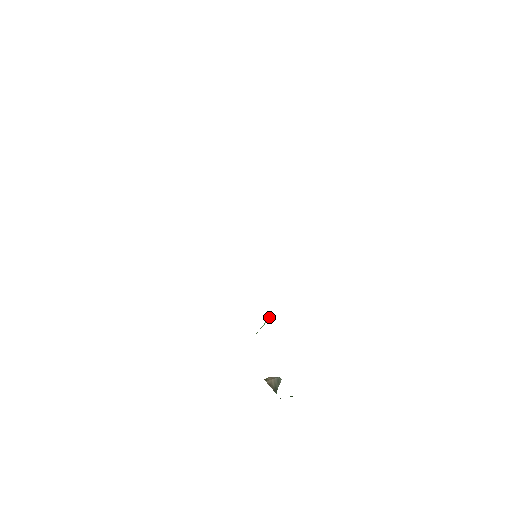
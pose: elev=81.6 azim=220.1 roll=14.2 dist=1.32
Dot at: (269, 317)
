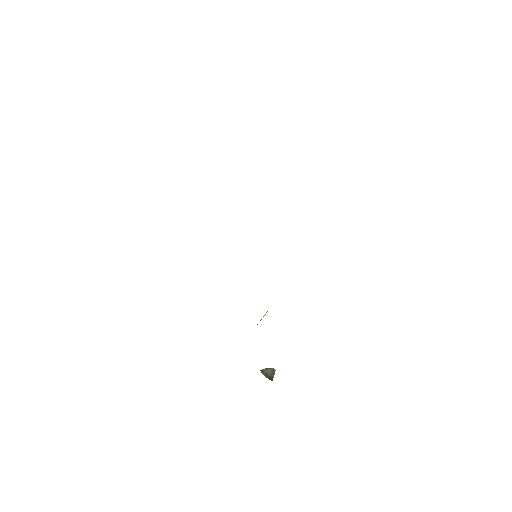
Dot at: occluded
